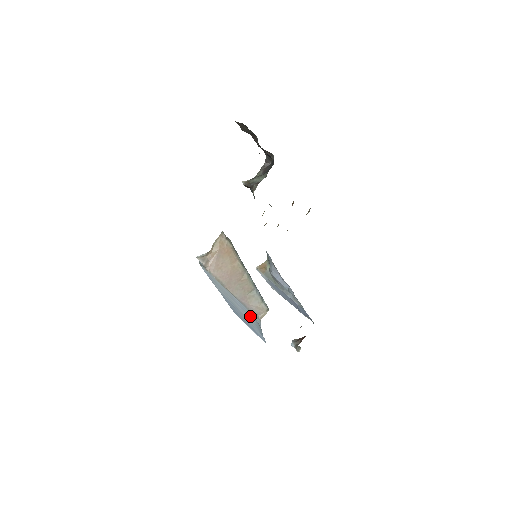
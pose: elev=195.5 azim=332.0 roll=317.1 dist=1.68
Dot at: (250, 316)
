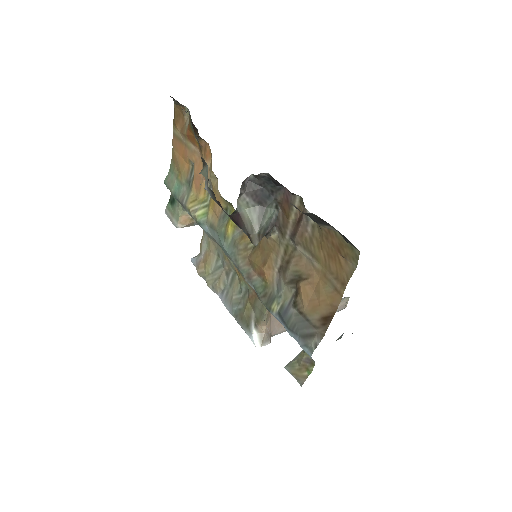
Dot at: occluded
